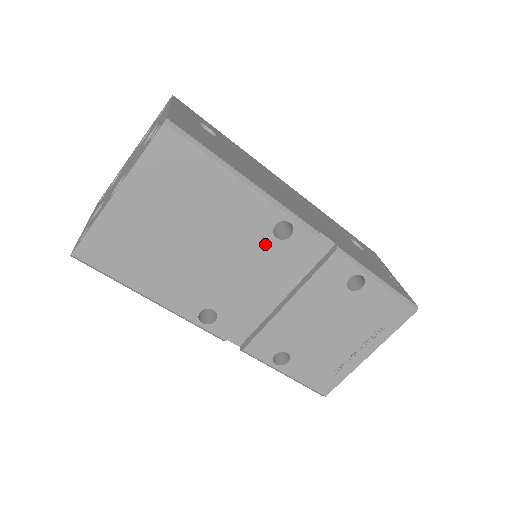
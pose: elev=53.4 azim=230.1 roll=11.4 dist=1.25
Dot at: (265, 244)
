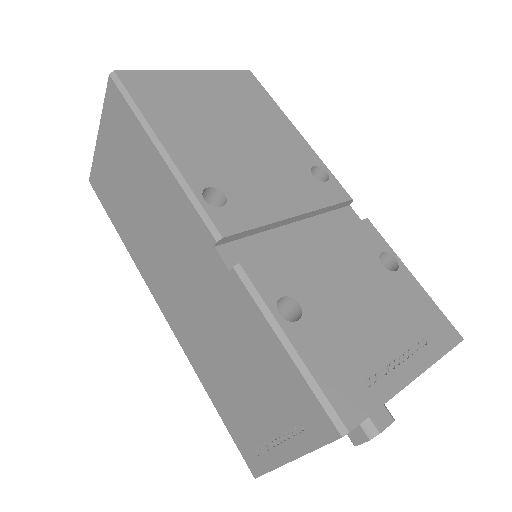
Dot at: (301, 173)
